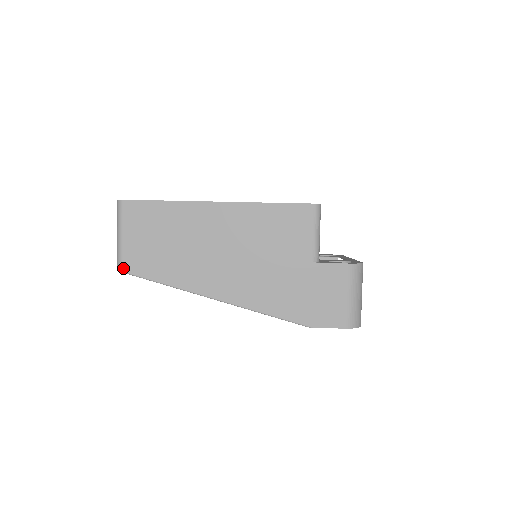
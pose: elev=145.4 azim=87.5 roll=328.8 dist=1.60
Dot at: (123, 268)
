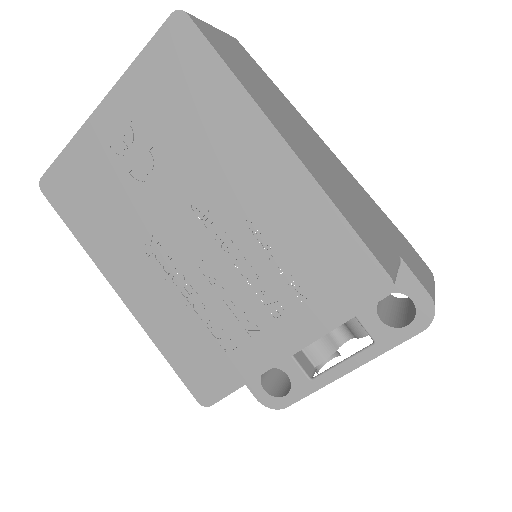
Dot at: occluded
